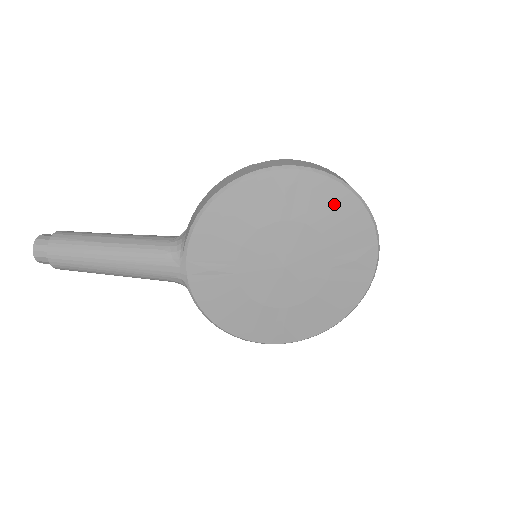
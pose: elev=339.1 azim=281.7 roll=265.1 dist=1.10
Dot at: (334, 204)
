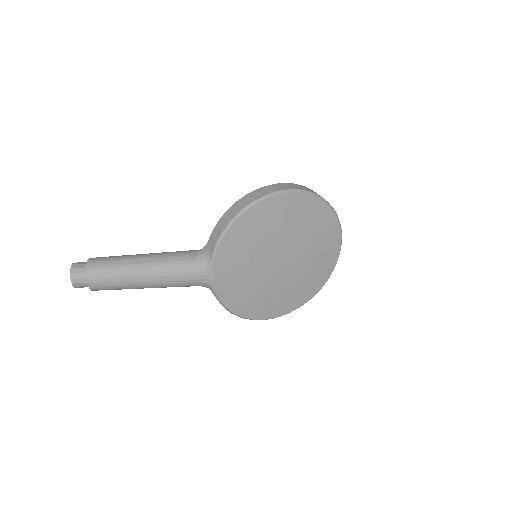
Dot at: (315, 213)
